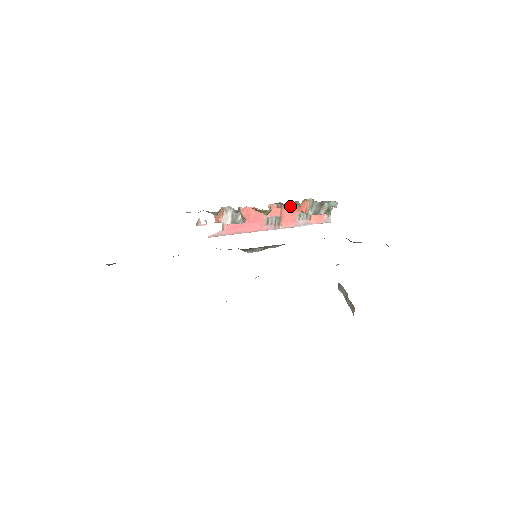
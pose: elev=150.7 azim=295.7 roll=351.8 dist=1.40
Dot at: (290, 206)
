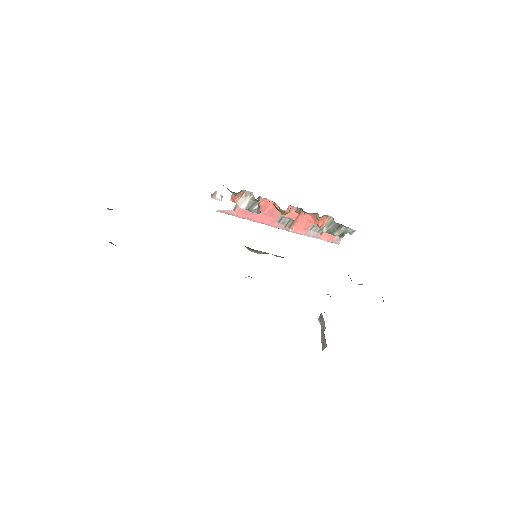
Dot at: (309, 215)
